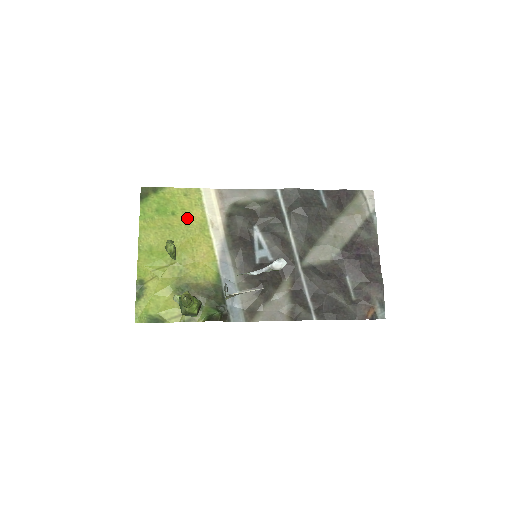
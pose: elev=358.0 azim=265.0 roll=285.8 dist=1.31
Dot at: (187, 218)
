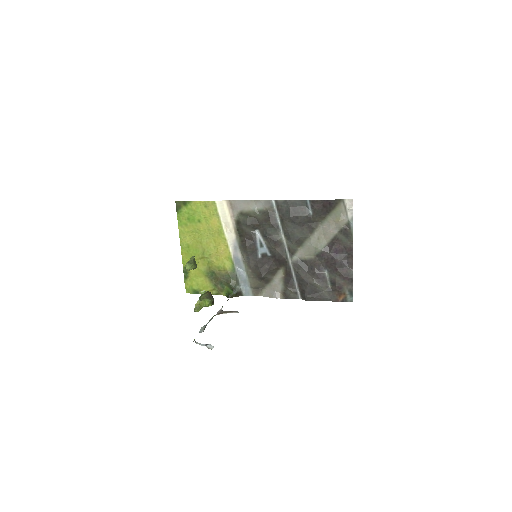
Dot at: (209, 224)
